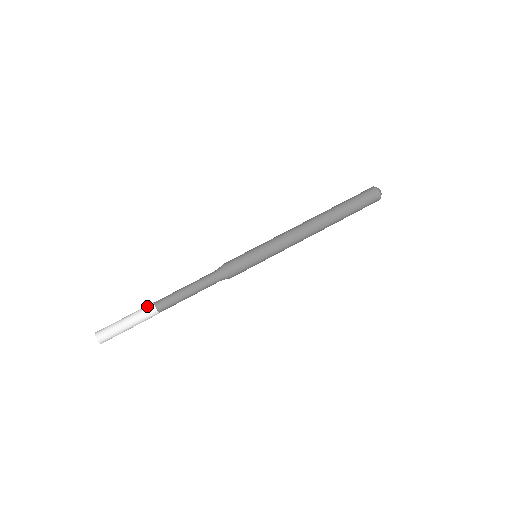
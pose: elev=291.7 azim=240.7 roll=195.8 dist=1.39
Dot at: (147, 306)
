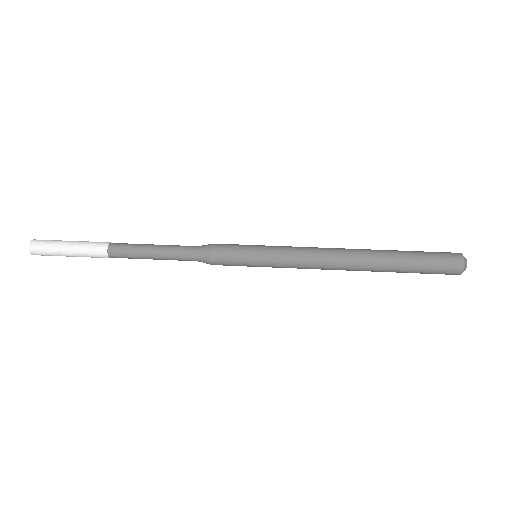
Dot at: (104, 242)
